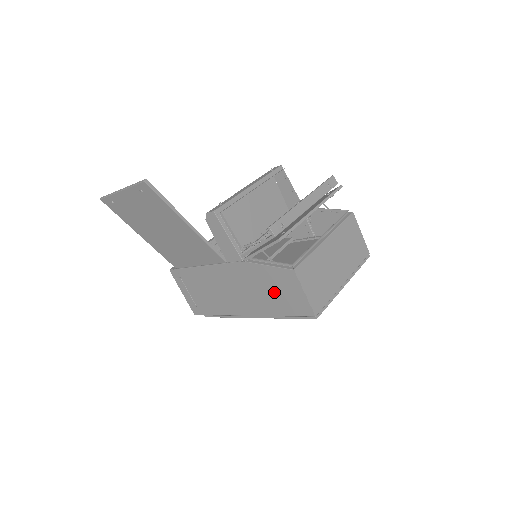
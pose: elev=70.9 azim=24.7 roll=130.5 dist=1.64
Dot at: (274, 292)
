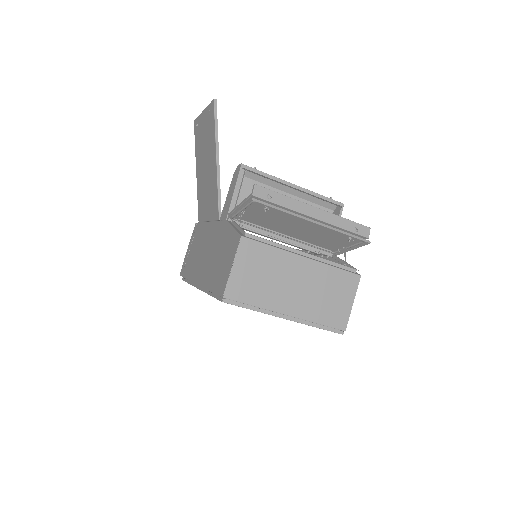
Dot at: (220, 260)
